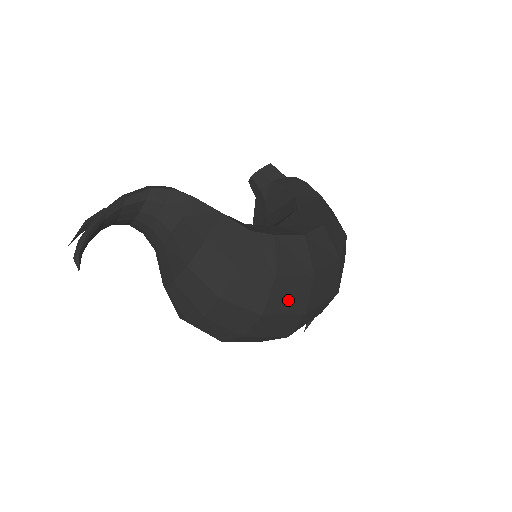
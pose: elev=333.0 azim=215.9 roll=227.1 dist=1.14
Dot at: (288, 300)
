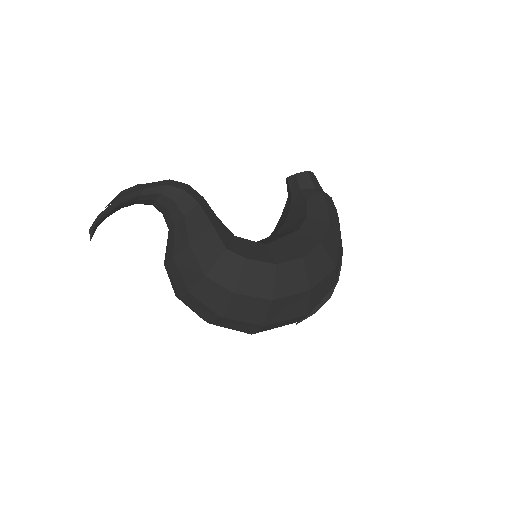
Dot at: (245, 312)
